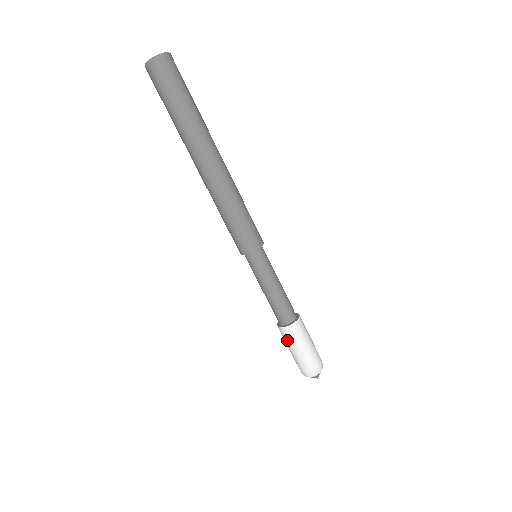
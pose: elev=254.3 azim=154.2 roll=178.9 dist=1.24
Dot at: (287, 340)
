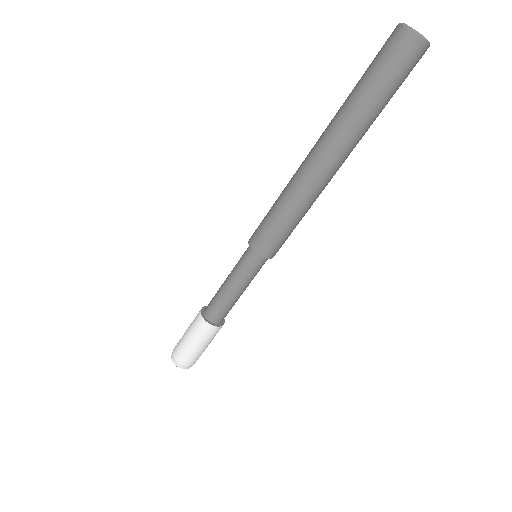
Dot at: (199, 334)
